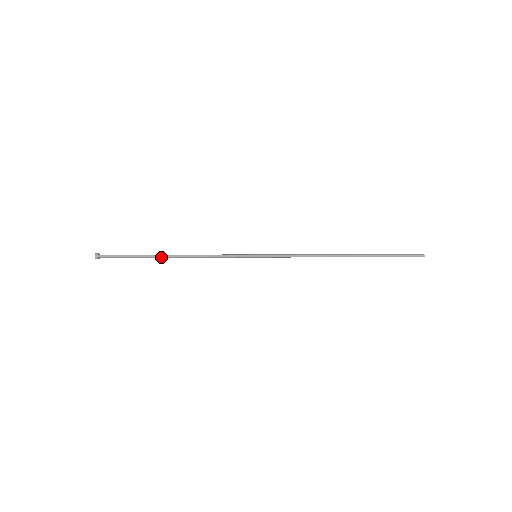
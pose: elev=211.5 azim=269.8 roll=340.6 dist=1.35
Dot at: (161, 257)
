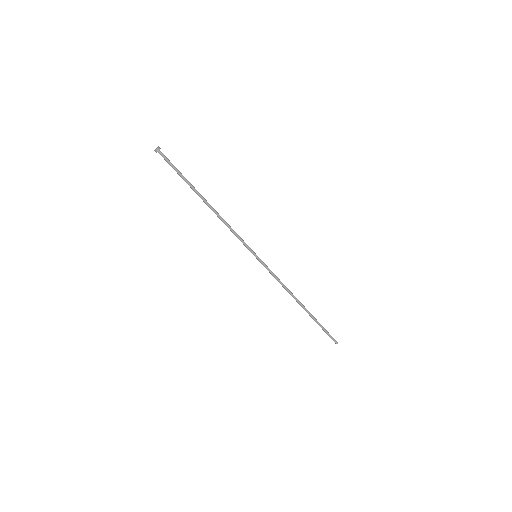
Dot at: (200, 196)
